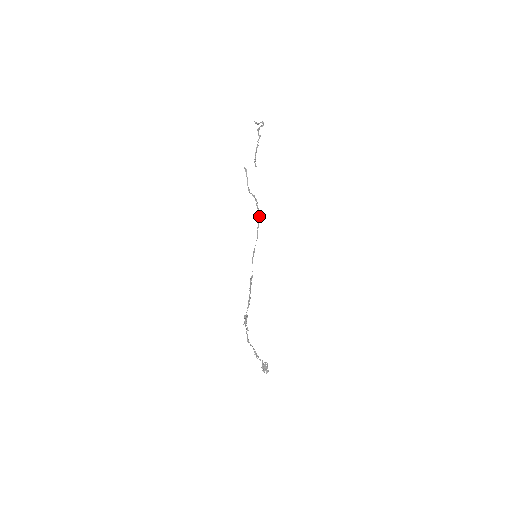
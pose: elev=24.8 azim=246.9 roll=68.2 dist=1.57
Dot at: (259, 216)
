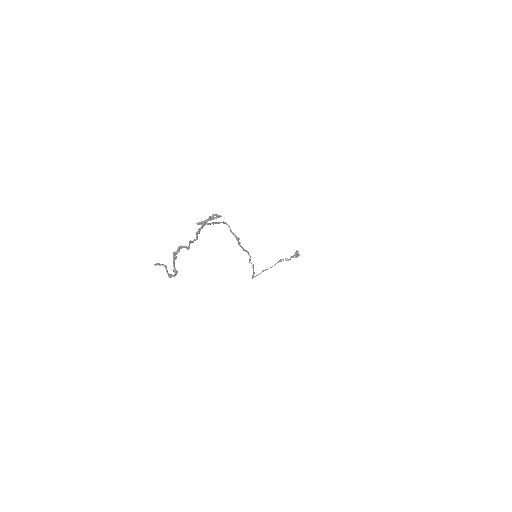
Dot at: (245, 251)
